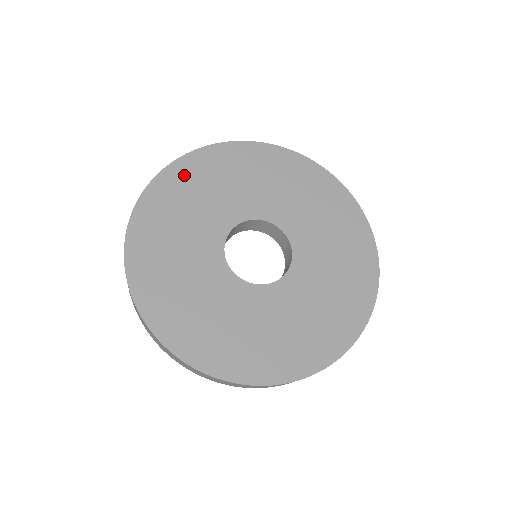
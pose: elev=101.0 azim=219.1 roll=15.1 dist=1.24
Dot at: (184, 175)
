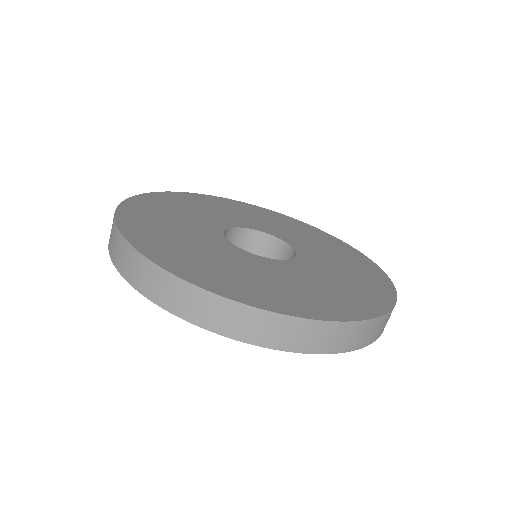
Dot at: (192, 198)
